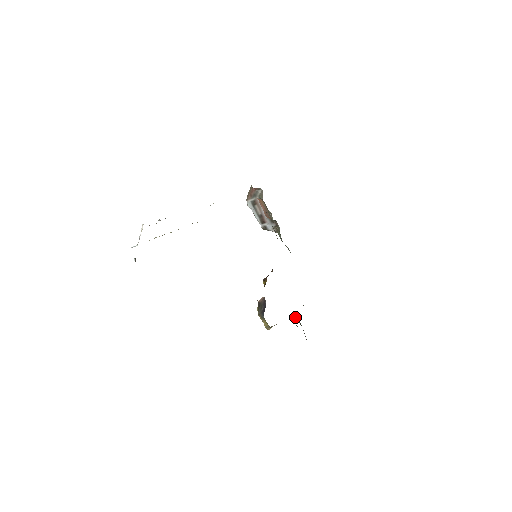
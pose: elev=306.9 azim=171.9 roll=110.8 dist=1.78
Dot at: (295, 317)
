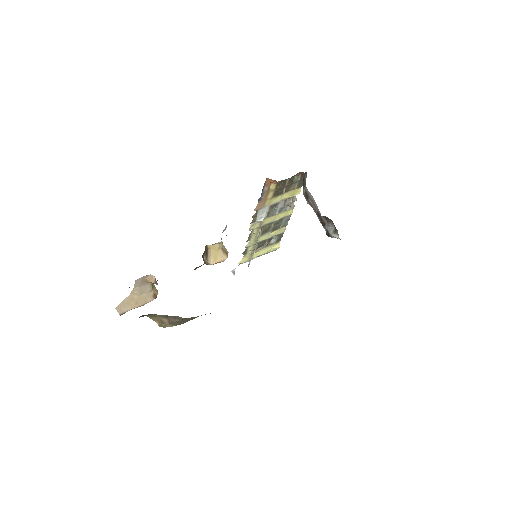
Dot at: occluded
